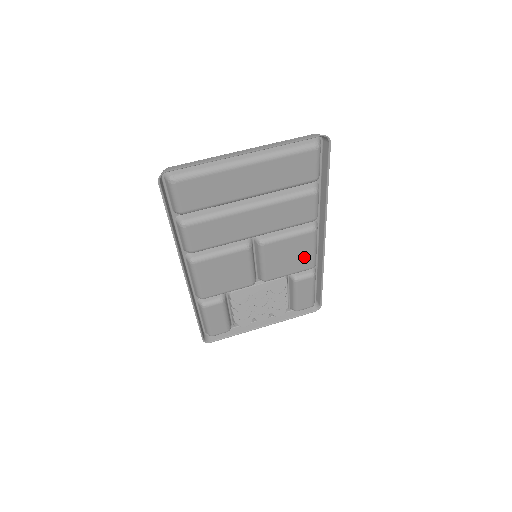
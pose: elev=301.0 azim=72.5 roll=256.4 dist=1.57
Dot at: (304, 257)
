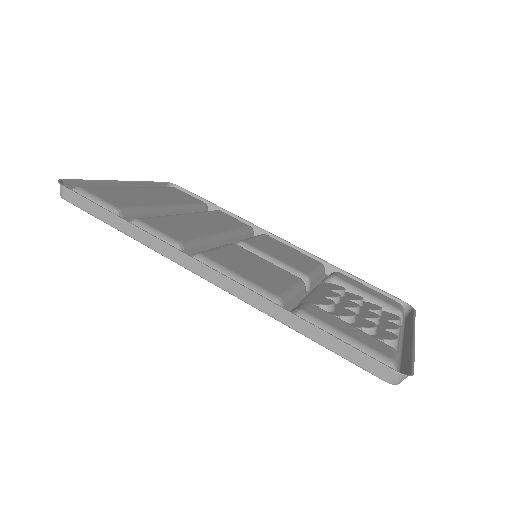
Dot at: (297, 254)
